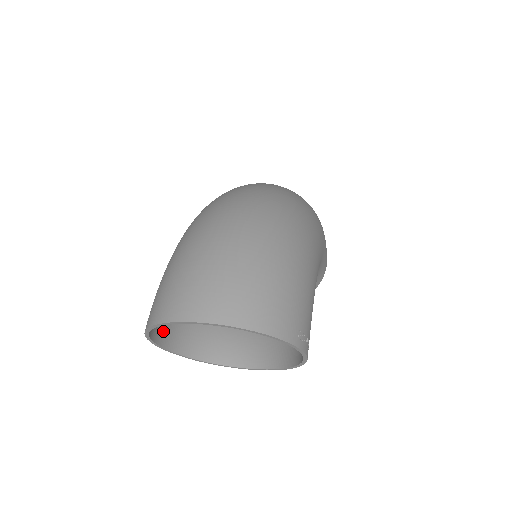
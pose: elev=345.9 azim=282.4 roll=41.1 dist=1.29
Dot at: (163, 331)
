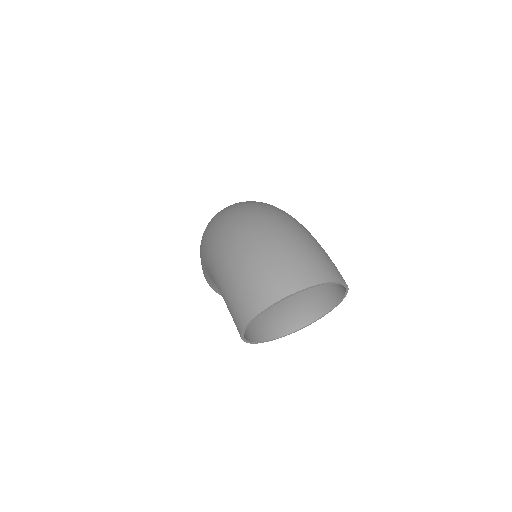
Dot at: occluded
